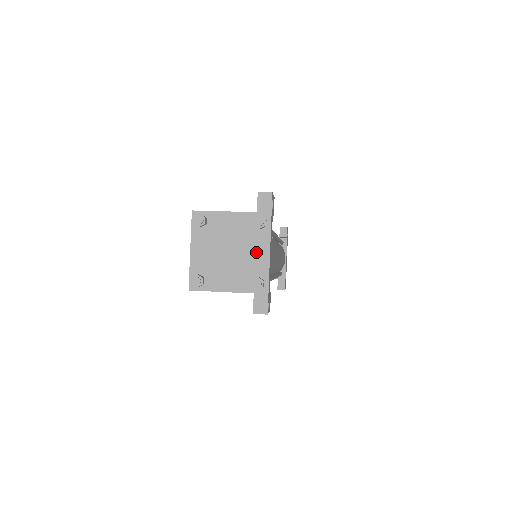
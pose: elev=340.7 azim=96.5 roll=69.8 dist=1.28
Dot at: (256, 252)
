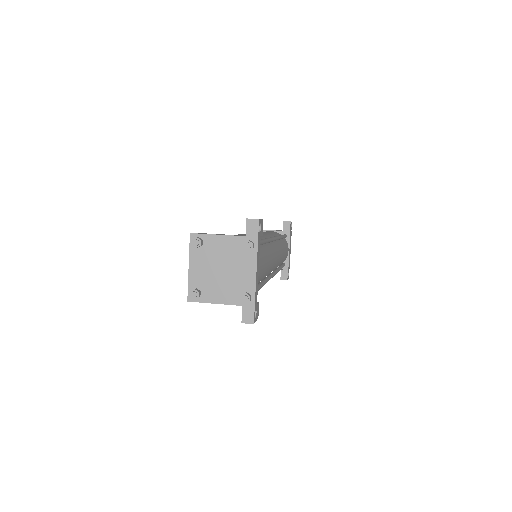
Dot at: (244, 271)
